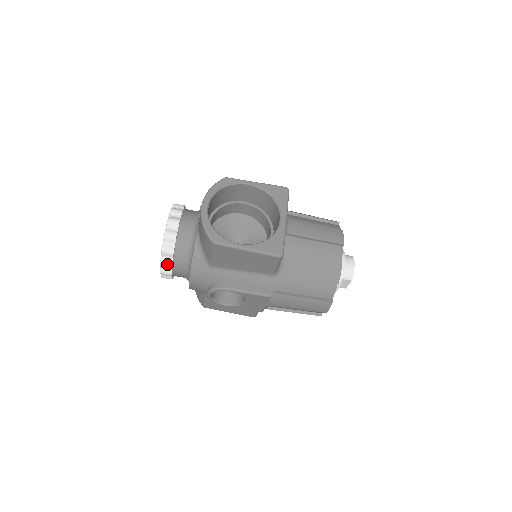
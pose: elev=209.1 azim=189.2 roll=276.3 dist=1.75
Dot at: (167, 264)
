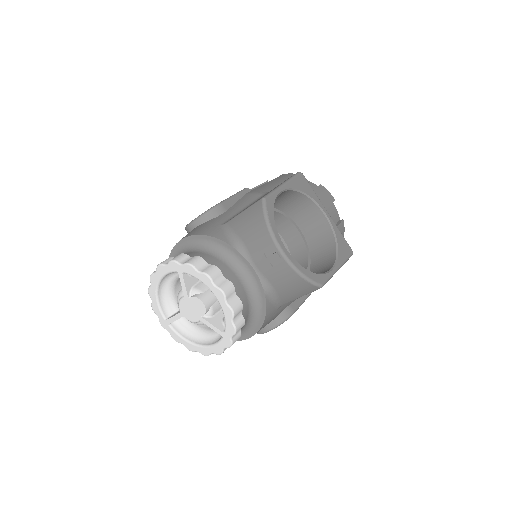
Dot at: occluded
